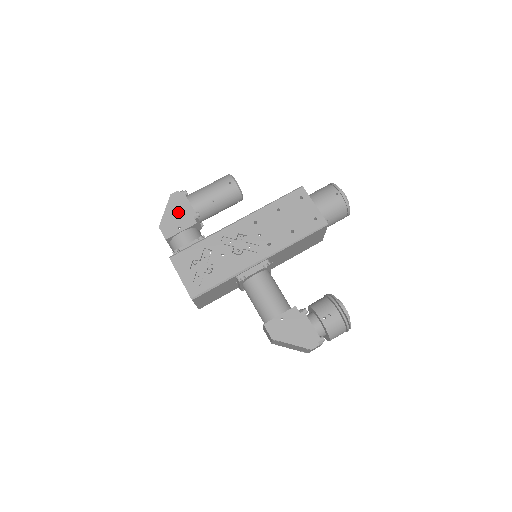
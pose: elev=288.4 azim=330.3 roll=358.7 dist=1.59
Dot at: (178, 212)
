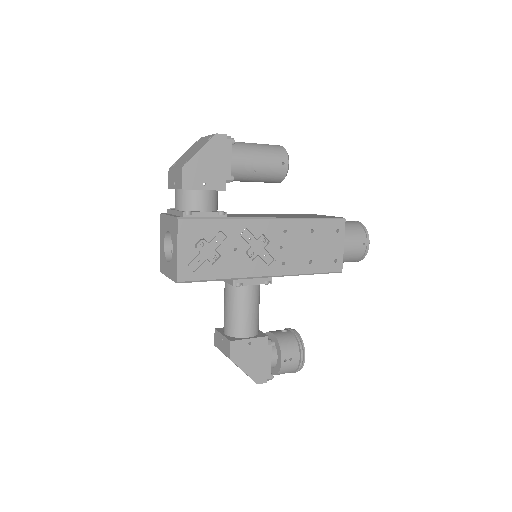
Dot at: (213, 163)
